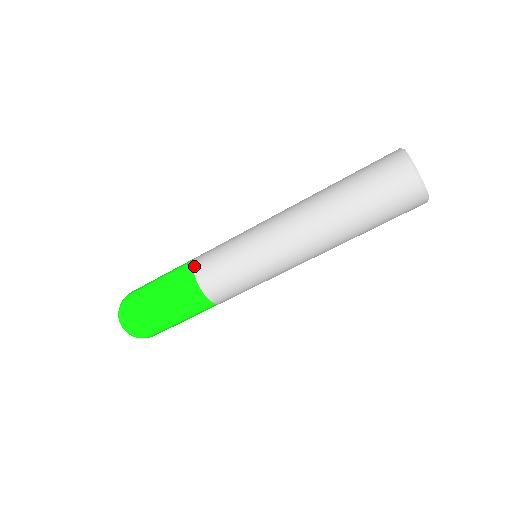
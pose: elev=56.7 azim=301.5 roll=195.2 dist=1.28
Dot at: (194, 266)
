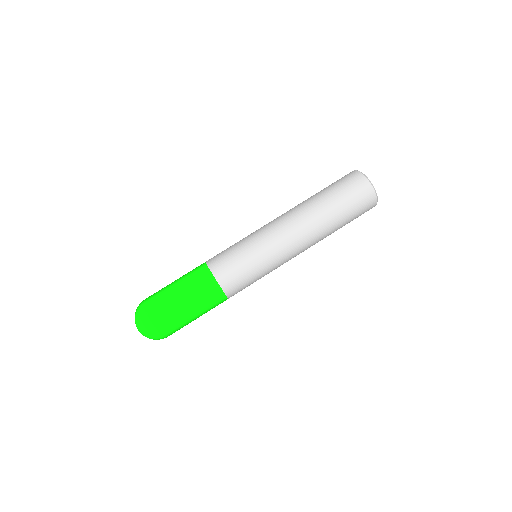
Dot at: (207, 262)
